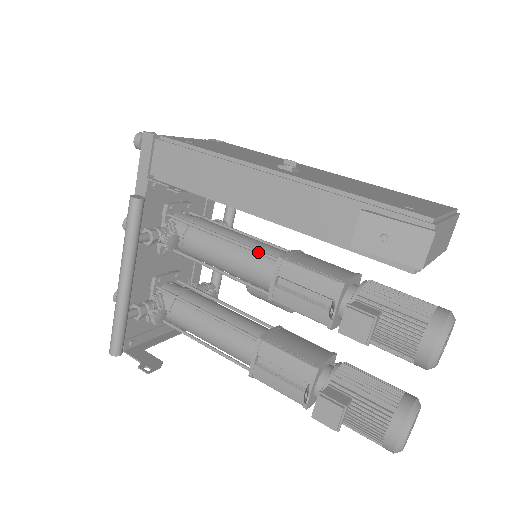
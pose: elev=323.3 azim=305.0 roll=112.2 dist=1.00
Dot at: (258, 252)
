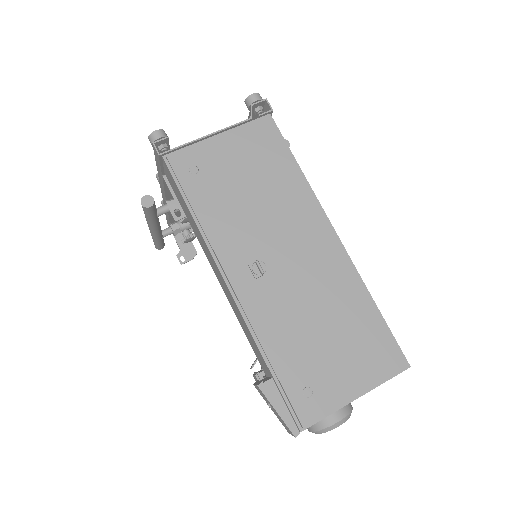
Dot at: occluded
